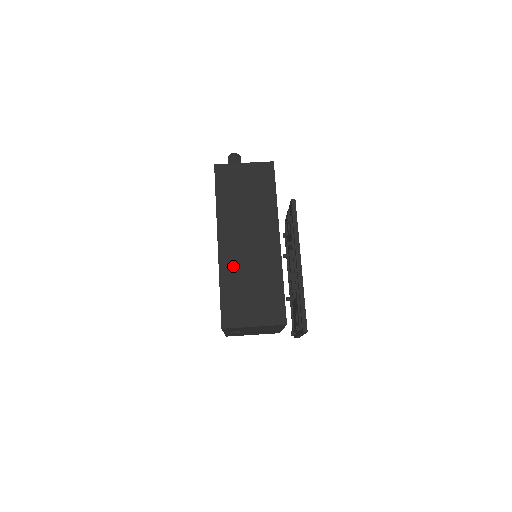
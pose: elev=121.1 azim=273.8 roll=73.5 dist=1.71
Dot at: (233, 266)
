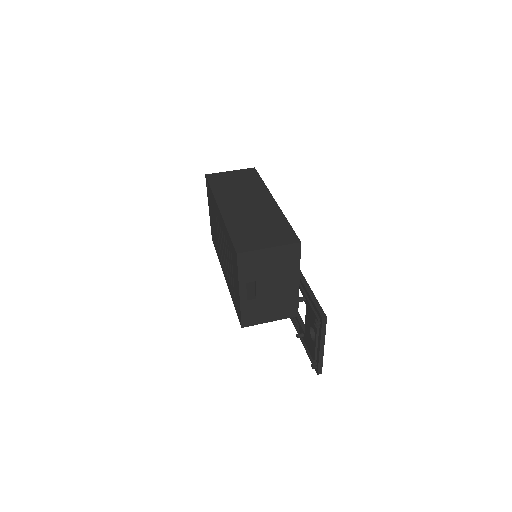
Dot at: (237, 218)
